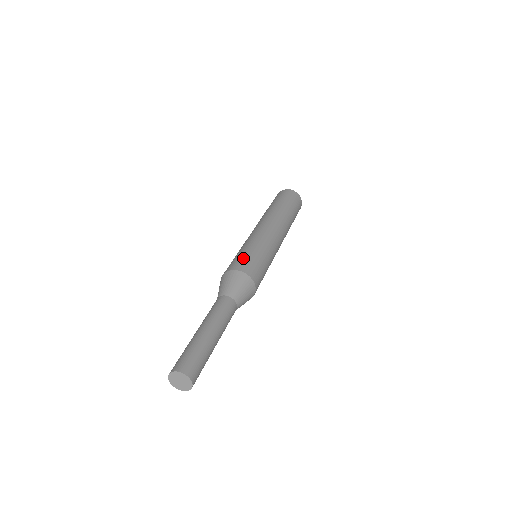
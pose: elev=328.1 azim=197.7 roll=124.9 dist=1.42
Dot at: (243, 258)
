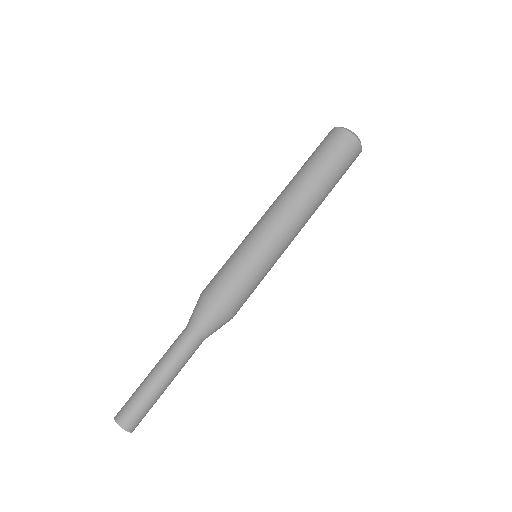
Dot at: (223, 278)
